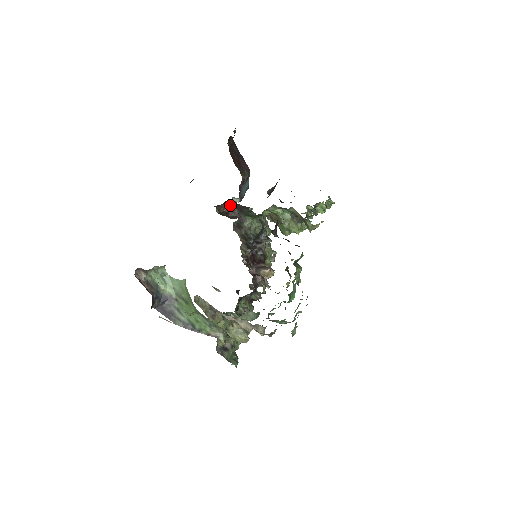
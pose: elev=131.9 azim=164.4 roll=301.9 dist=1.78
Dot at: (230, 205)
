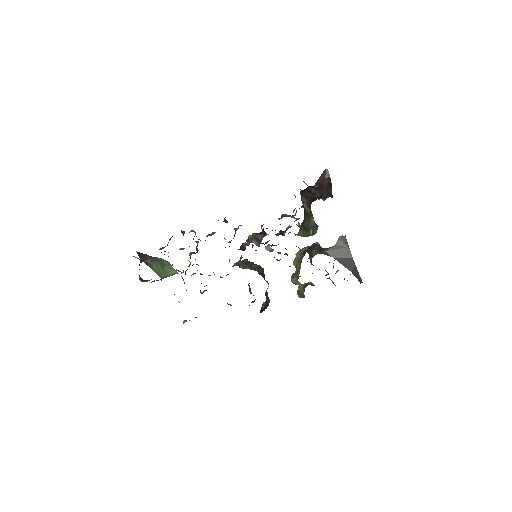
Dot at: (322, 190)
